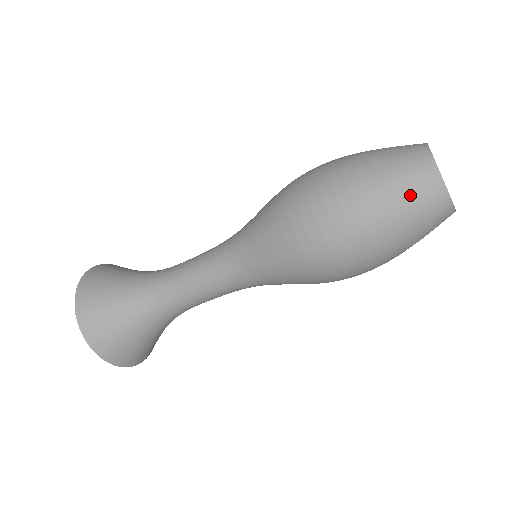
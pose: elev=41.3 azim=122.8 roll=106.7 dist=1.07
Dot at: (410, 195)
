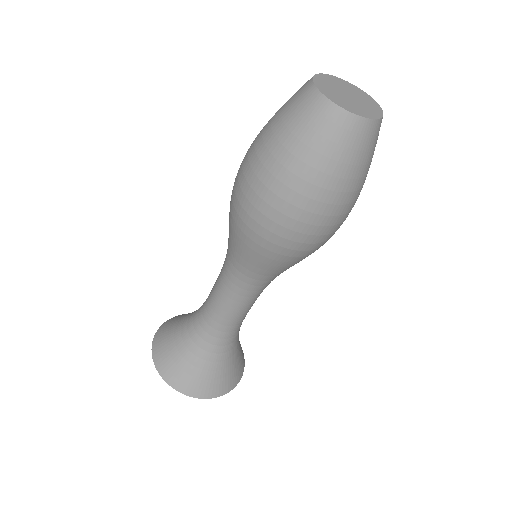
Dot at: (287, 106)
